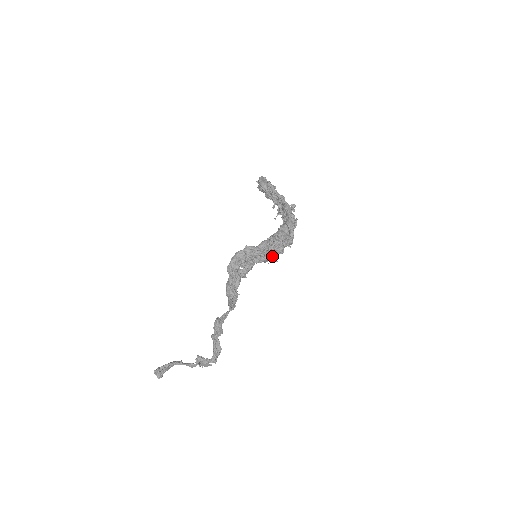
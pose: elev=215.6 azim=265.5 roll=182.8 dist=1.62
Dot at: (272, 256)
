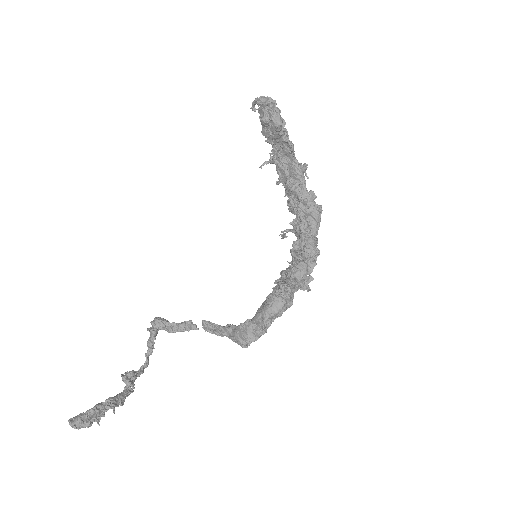
Dot at: (307, 286)
